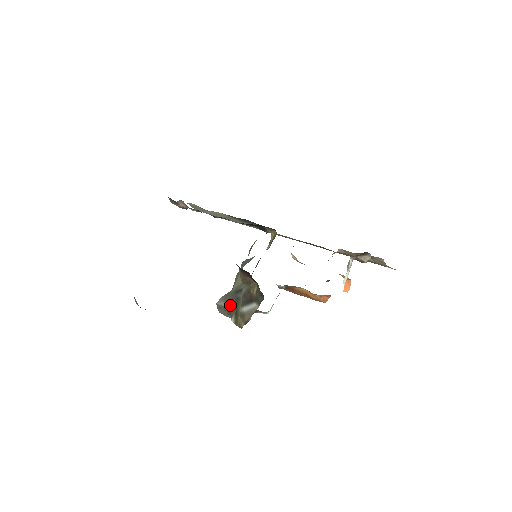
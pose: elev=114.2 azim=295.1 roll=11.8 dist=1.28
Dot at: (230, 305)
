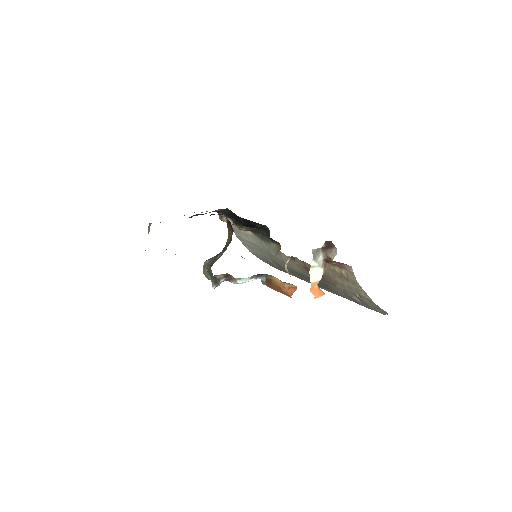
Dot at: (211, 260)
